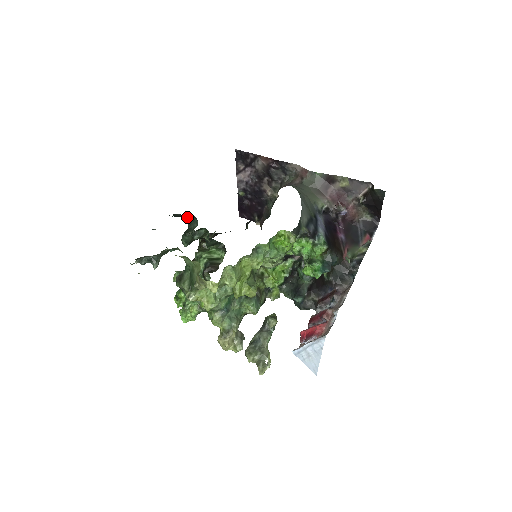
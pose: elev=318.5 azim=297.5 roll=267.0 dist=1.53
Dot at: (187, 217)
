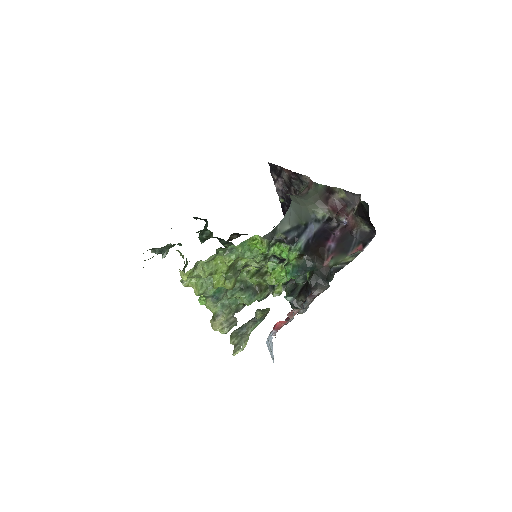
Dot at: occluded
